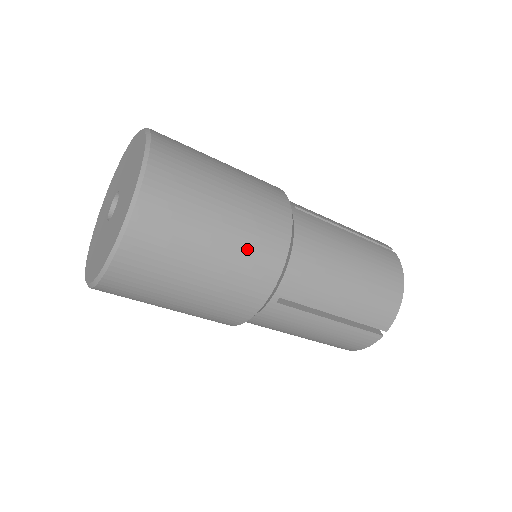
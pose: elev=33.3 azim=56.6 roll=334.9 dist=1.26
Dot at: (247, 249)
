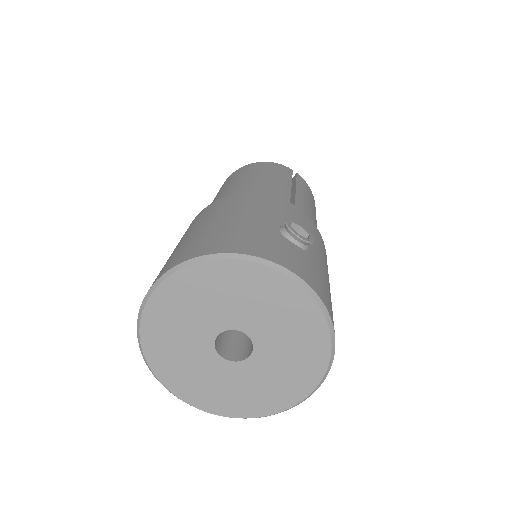
Dot at: occluded
